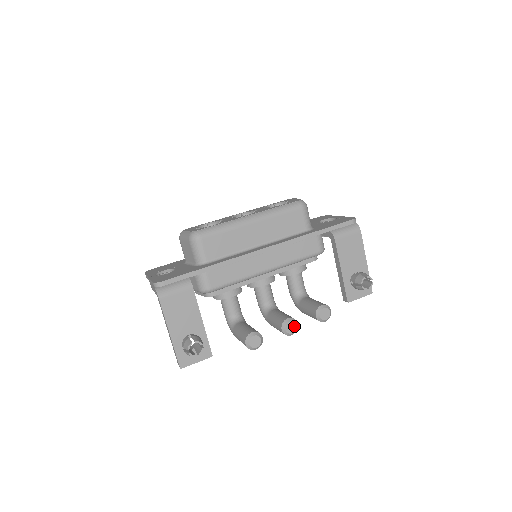
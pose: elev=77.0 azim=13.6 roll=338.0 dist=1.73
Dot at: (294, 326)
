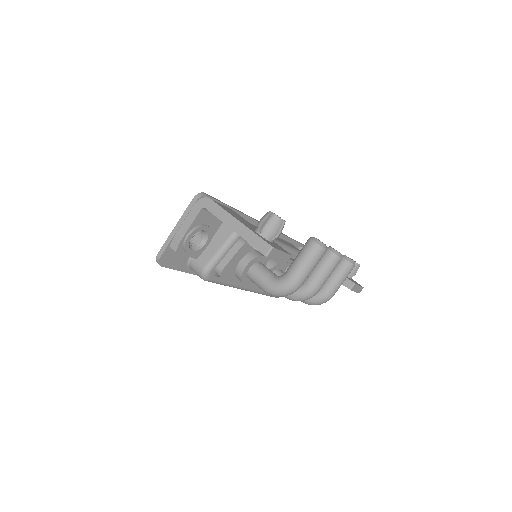
Dot at: occluded
